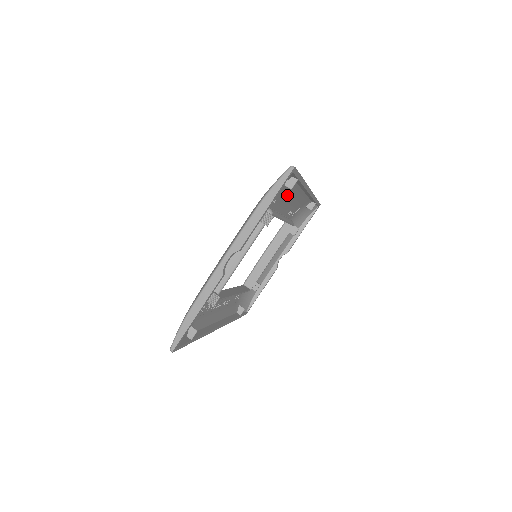
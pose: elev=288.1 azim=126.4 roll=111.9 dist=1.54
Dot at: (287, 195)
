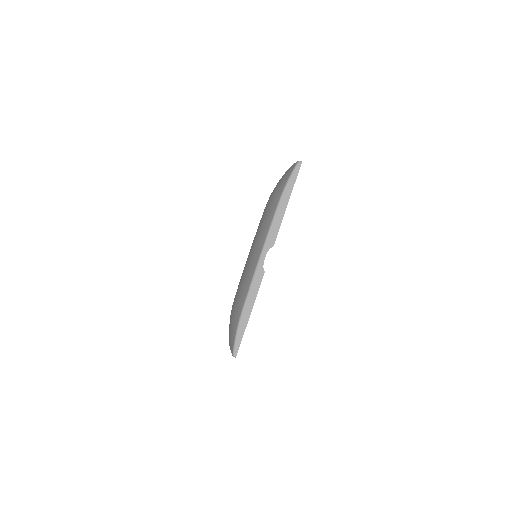
Dot at: occluded
